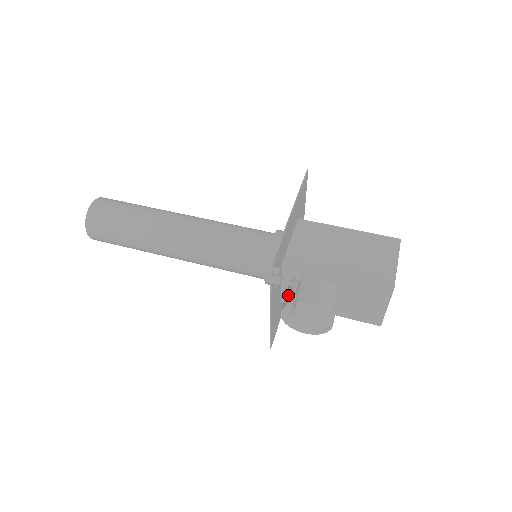
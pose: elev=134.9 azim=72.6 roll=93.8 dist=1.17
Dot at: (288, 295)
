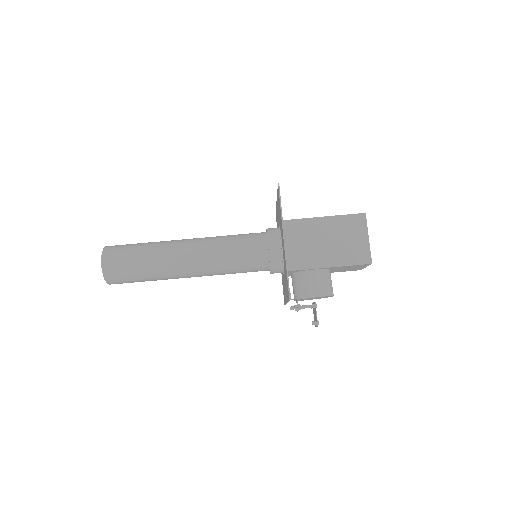
Dot at: (297, 290)
